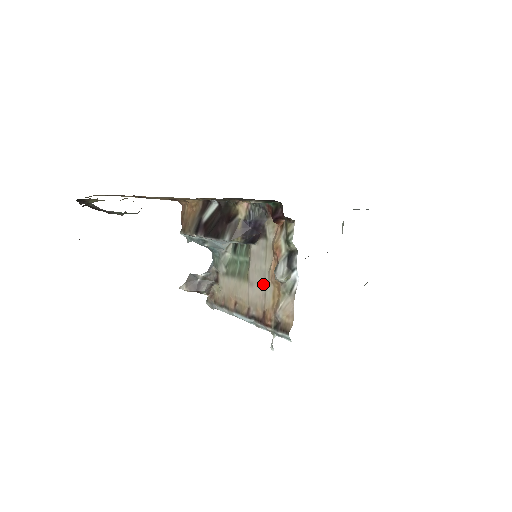
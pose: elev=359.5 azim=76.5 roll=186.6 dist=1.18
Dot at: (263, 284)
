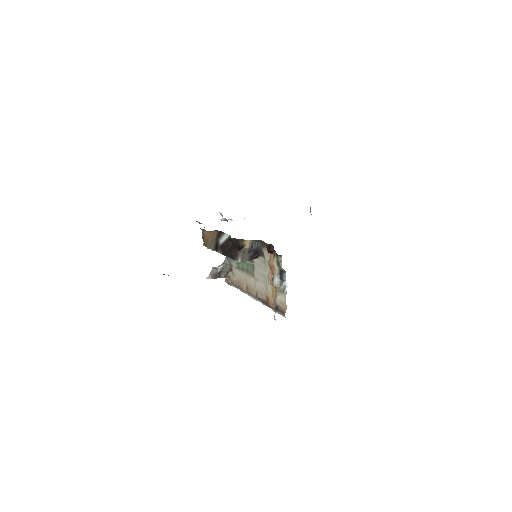
Dot at: (265, 282)
